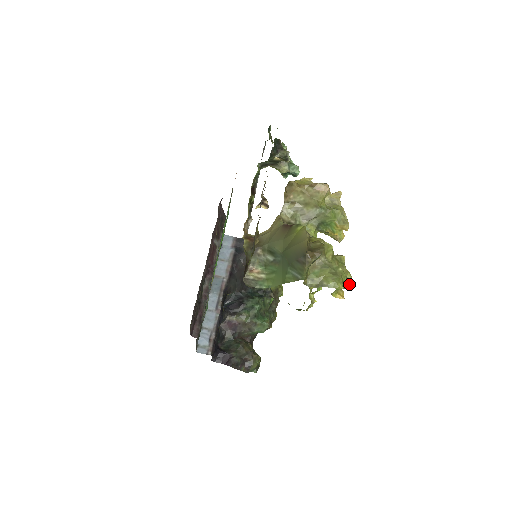
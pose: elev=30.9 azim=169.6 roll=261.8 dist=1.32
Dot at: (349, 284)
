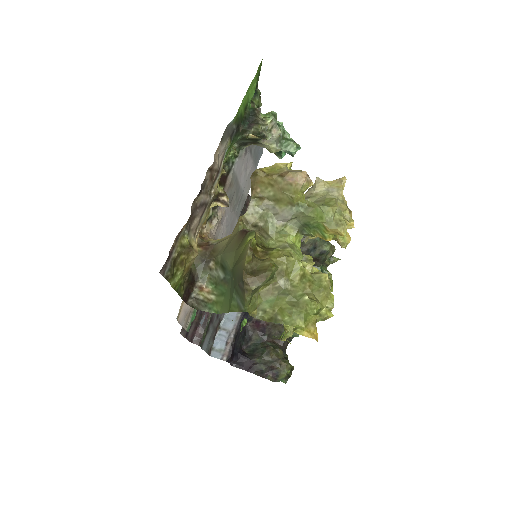
Dot at: (329, 316)
